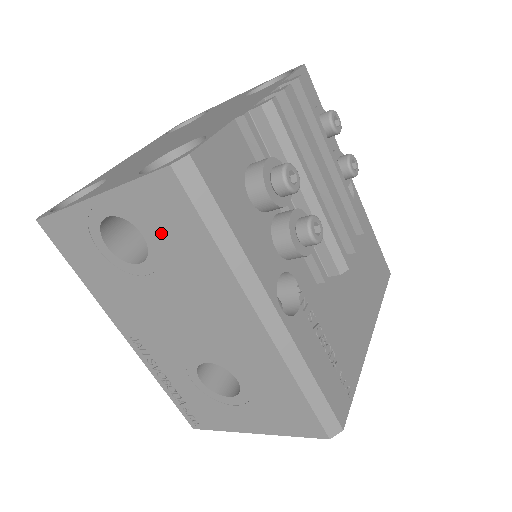
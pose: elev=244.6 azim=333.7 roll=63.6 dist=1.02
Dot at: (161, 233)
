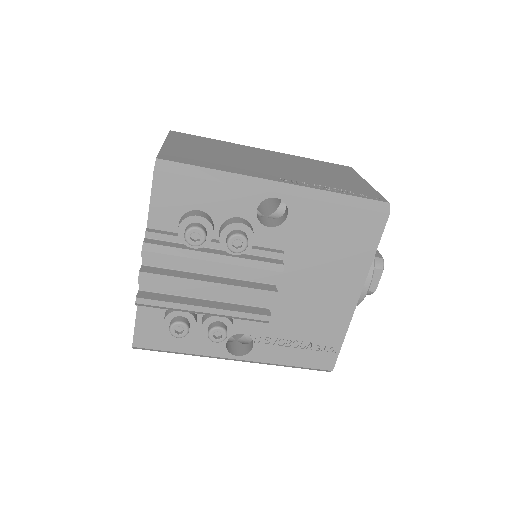
Dot at: occluded
